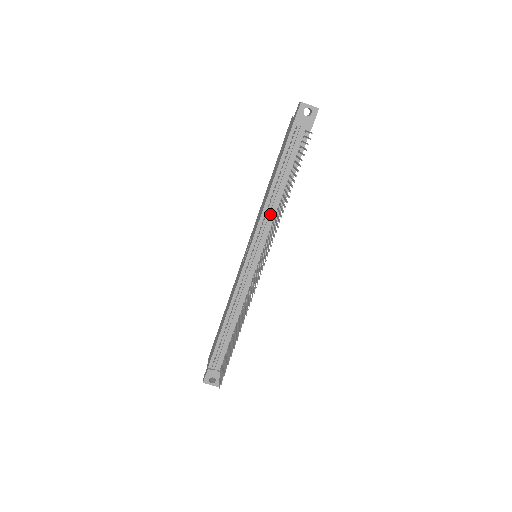
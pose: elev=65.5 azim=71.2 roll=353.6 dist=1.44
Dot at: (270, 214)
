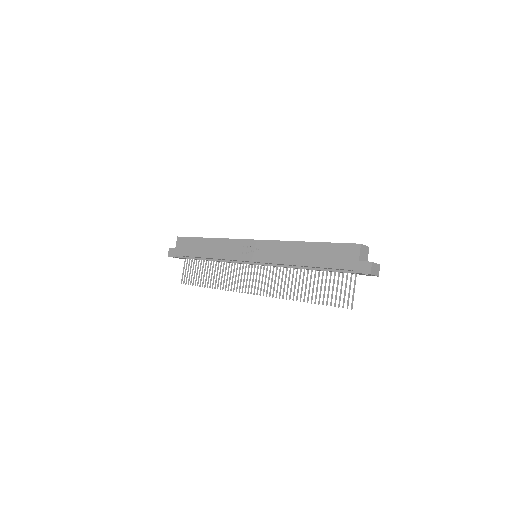
Dot at: (286, 267)
